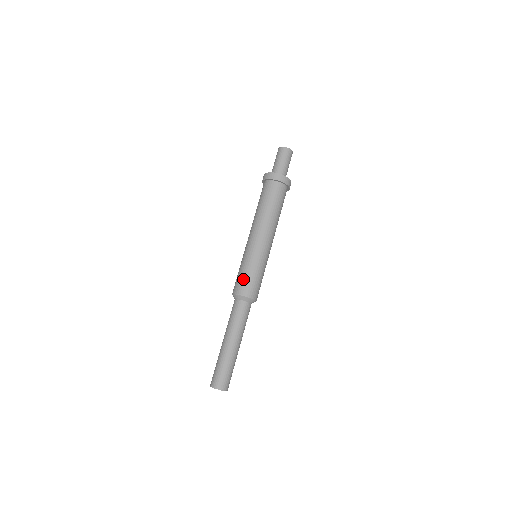
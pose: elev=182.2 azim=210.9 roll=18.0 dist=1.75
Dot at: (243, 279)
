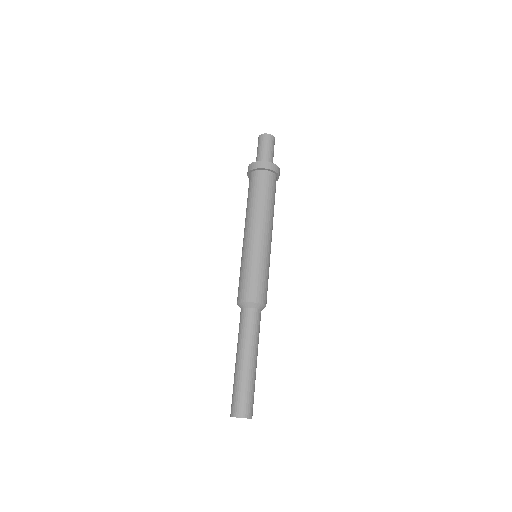
Dot at: (261, 284)
